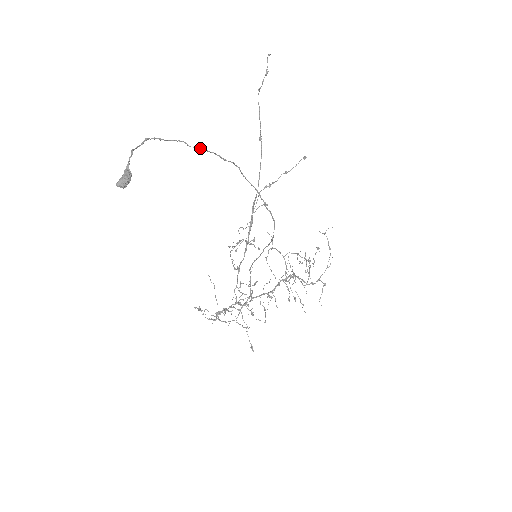
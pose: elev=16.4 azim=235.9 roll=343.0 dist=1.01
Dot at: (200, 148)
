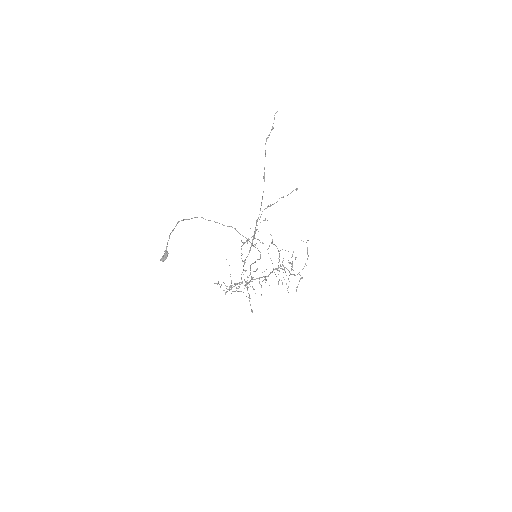
Dot at: occluded
